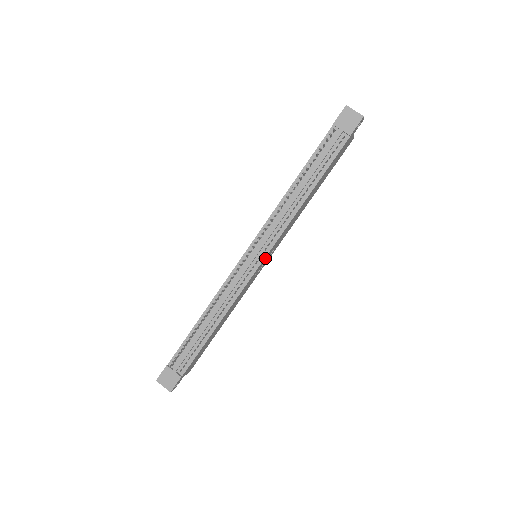
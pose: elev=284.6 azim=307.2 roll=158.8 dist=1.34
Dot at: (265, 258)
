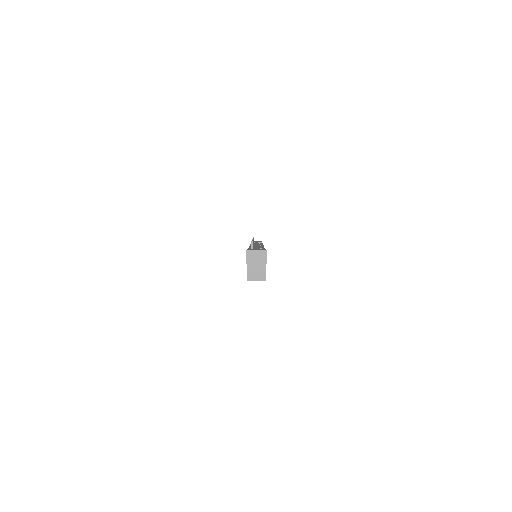
Dot at: occluded
